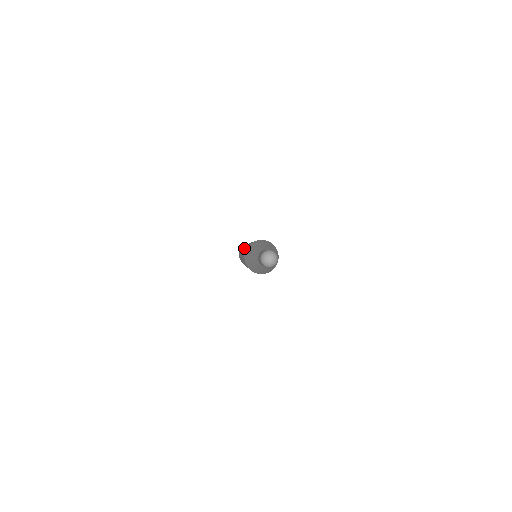
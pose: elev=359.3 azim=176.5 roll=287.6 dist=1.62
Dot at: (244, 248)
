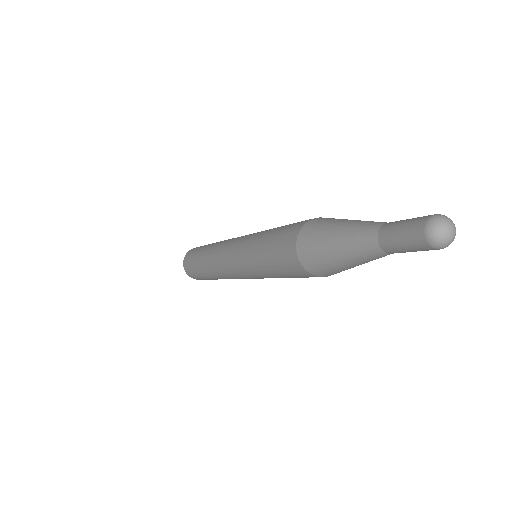
Dot at: (252, 237)
